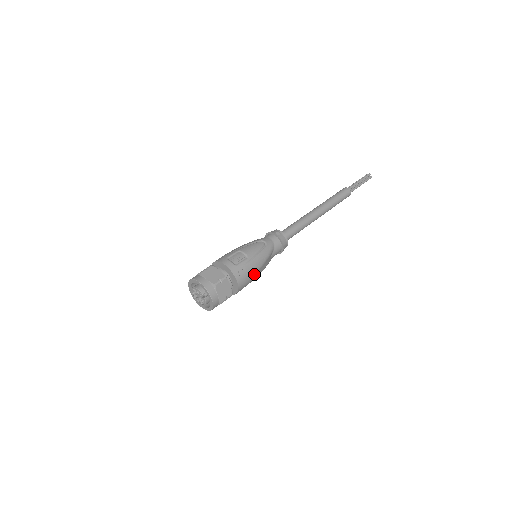
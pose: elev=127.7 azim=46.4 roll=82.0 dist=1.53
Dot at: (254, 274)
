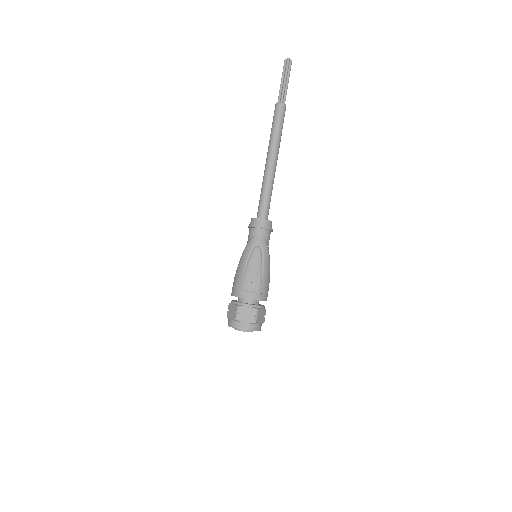
Dot at: (269, 279)
